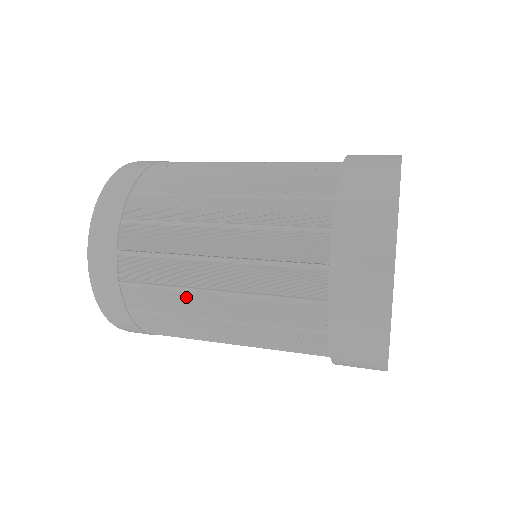
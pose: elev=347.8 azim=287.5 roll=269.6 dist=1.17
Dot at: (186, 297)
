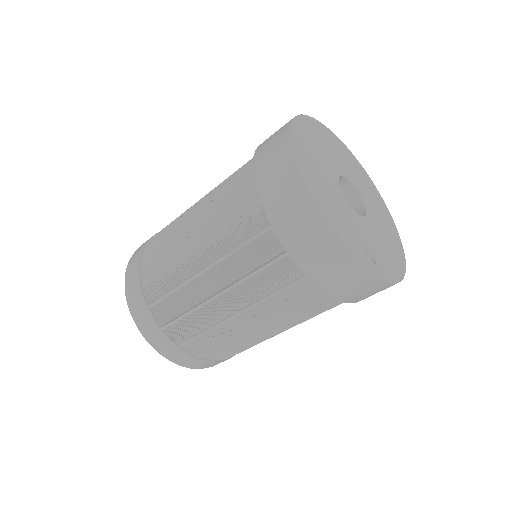
Dot at: (175, 241)
